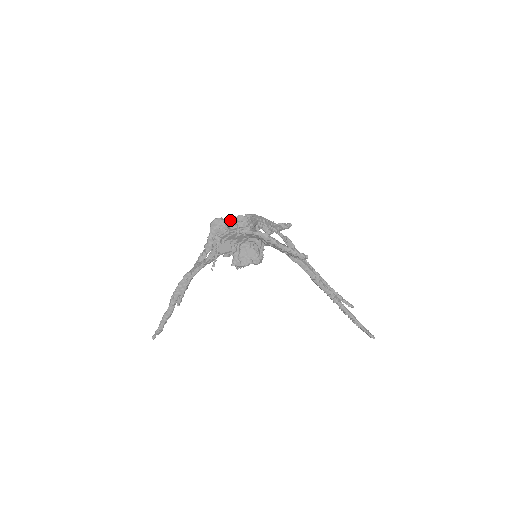
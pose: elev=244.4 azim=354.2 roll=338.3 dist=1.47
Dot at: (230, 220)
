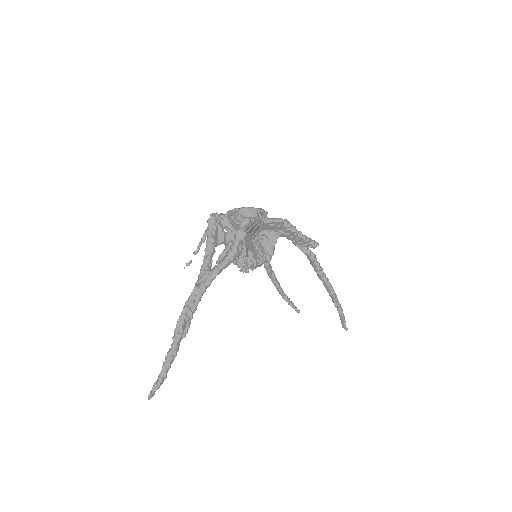
Dot at: (231, 213)
